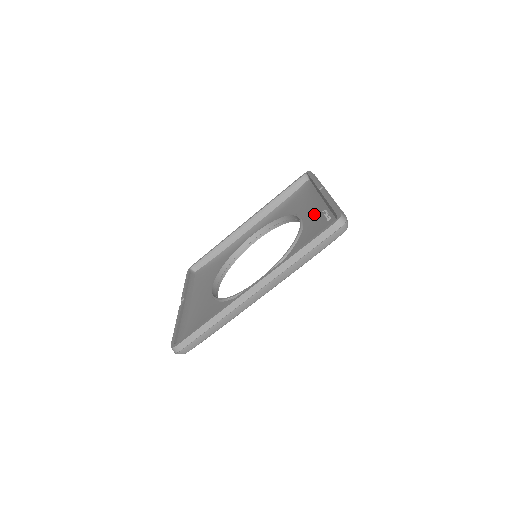
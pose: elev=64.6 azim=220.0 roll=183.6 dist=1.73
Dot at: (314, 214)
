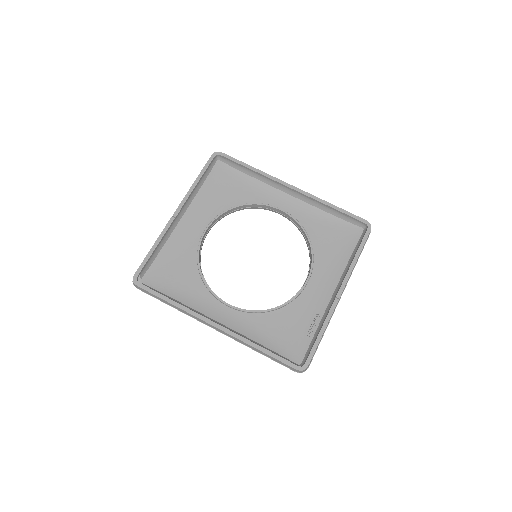
Dot at: (315, 297)
